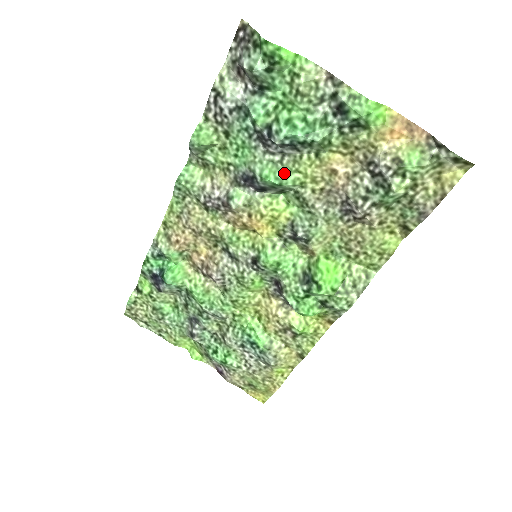
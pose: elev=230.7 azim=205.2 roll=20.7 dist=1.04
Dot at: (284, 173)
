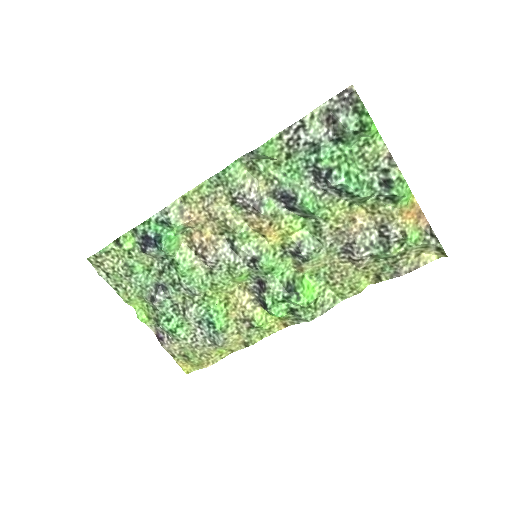
Dot at: (320, 206)
